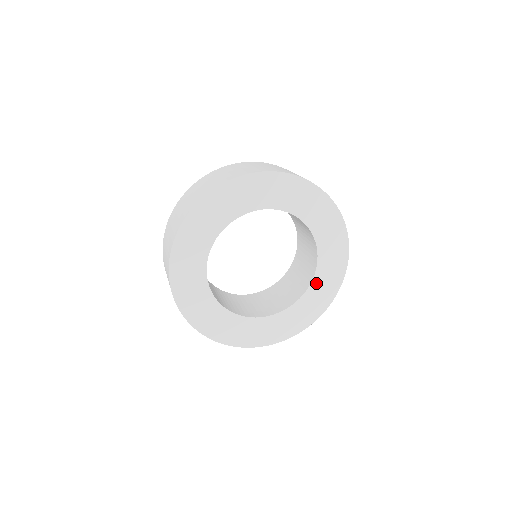
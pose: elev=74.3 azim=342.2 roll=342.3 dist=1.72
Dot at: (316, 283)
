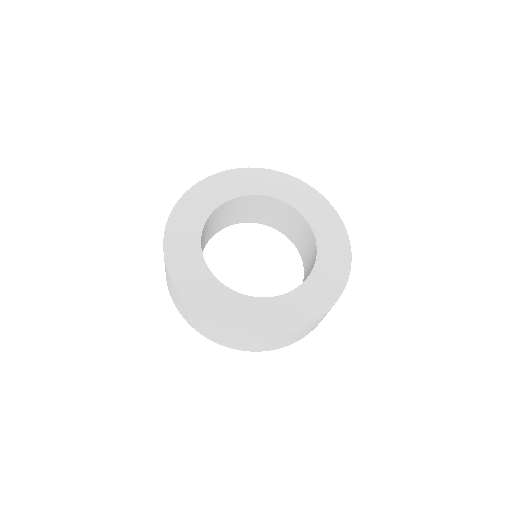
Dot at: (322, 242)
